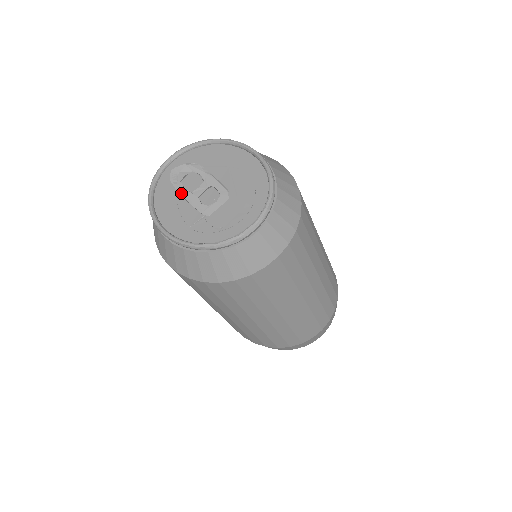
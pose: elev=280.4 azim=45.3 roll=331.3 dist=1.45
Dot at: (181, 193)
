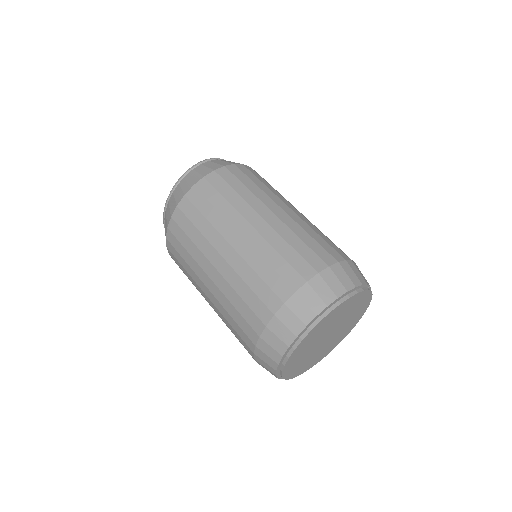
Dot at: occluded
